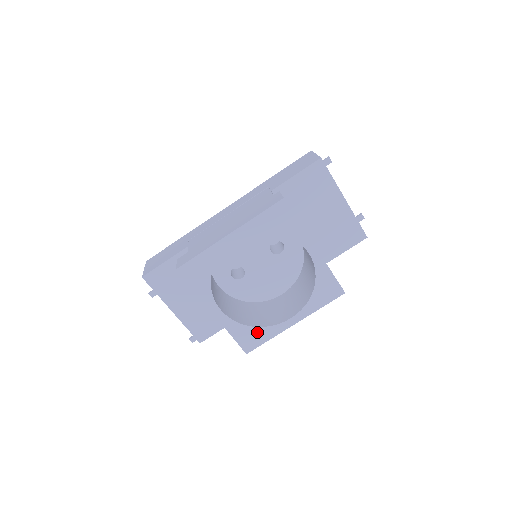
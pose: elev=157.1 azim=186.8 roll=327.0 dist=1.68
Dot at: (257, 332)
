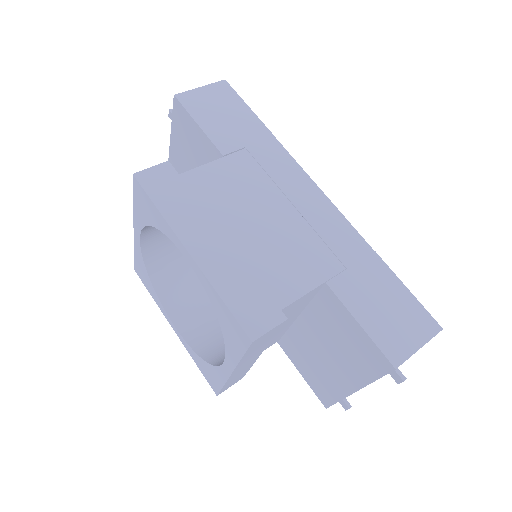
Dot at: (150, 284)
